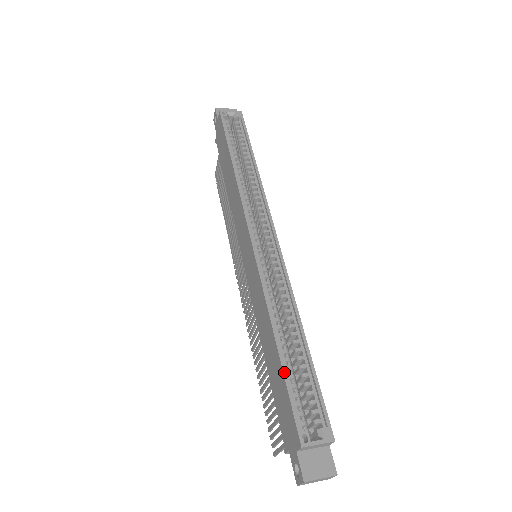
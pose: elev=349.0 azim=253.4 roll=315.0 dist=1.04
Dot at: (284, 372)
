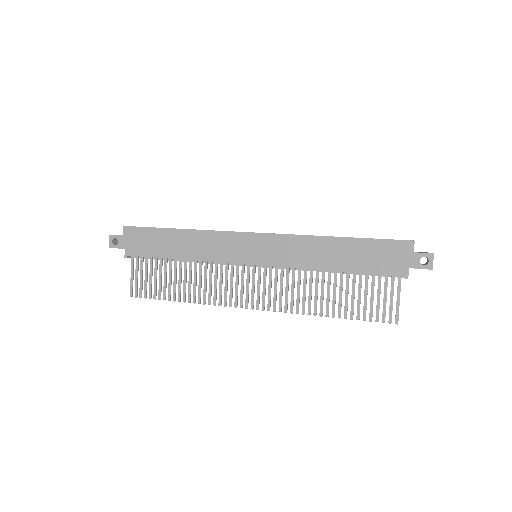
Dot at: (363, 238)
